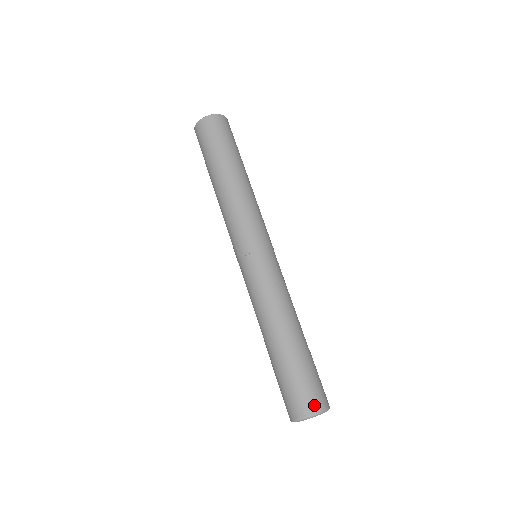
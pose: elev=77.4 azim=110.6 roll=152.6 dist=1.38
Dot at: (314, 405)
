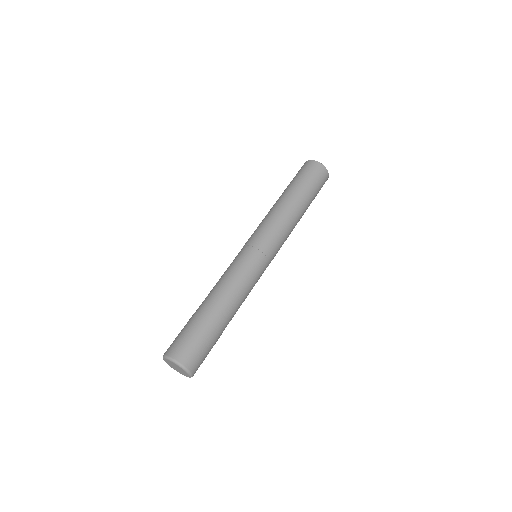
Dot at: (185, 358)
